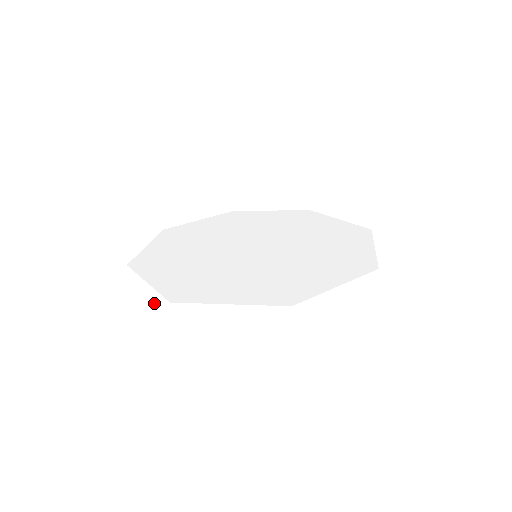
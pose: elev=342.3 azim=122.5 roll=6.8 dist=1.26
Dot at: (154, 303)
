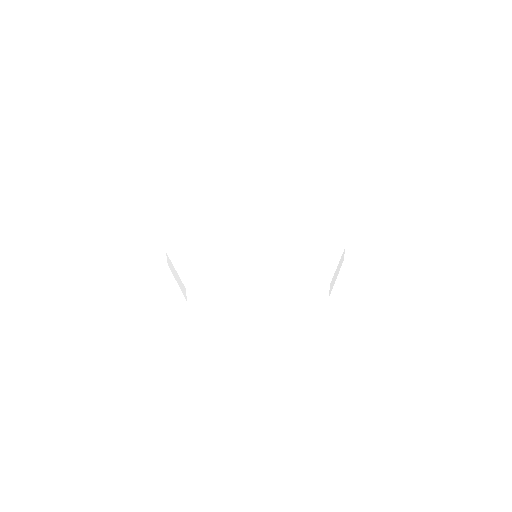
Dot at: (230, 309)
